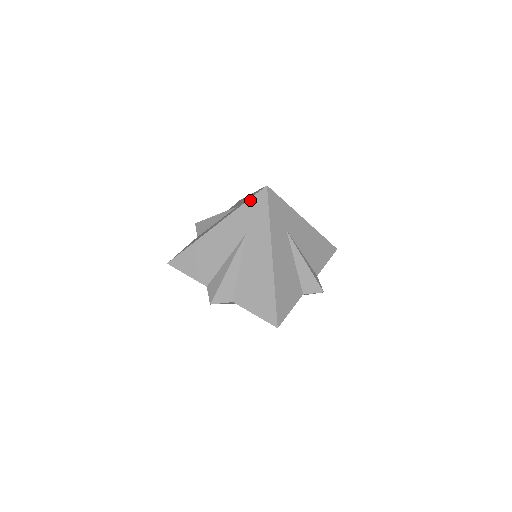
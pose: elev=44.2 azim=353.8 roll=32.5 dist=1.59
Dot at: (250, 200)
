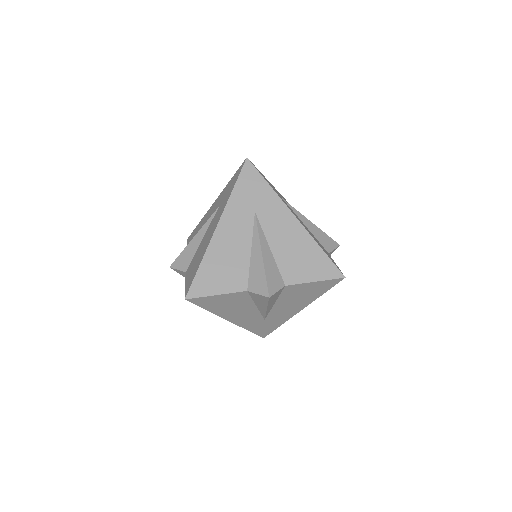
Dot at: (235, 174)
